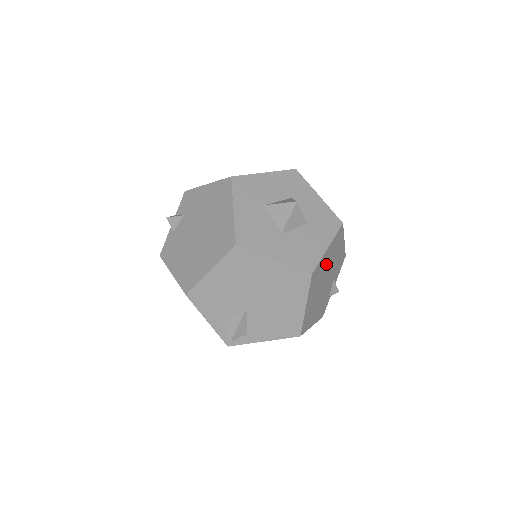
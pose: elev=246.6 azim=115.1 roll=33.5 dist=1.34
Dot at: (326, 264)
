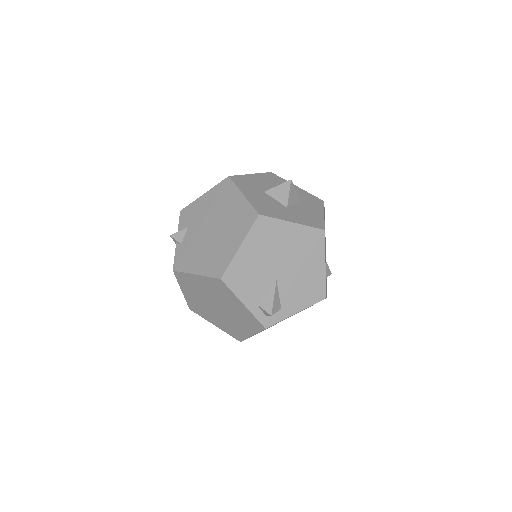
Dot at: occluded
